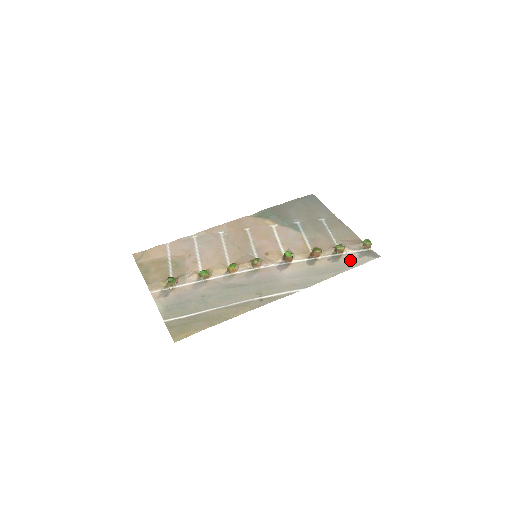
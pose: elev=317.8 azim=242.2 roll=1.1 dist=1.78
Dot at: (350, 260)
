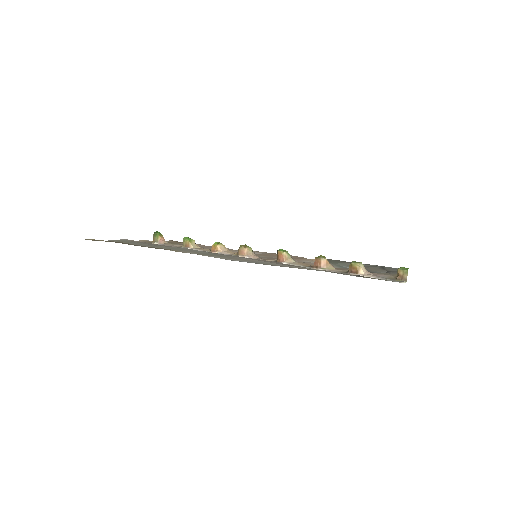
Dot at: (355, 275)
